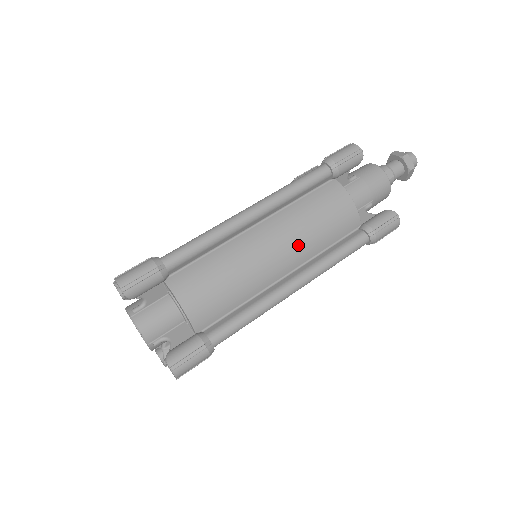
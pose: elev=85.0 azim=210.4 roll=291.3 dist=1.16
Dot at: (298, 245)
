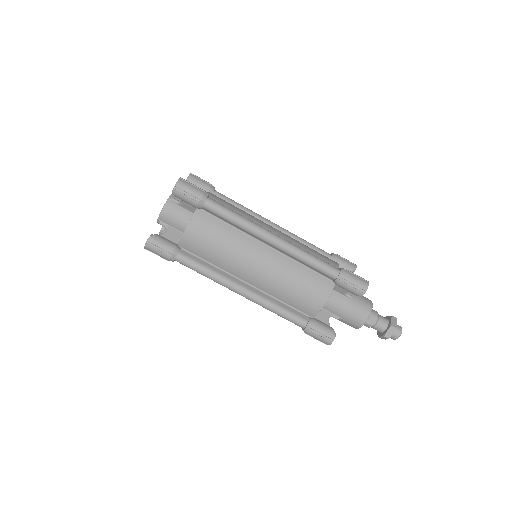
Dot at: (270, 281)
